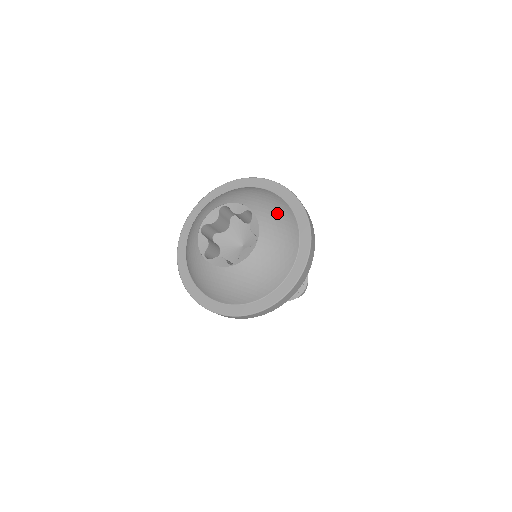
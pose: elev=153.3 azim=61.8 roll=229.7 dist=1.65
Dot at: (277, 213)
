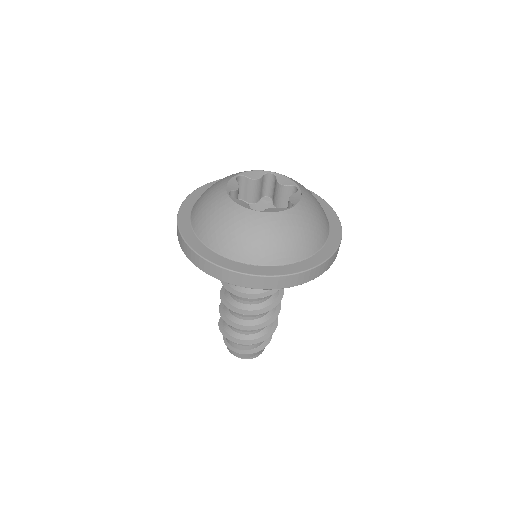
Dot at: occluded
